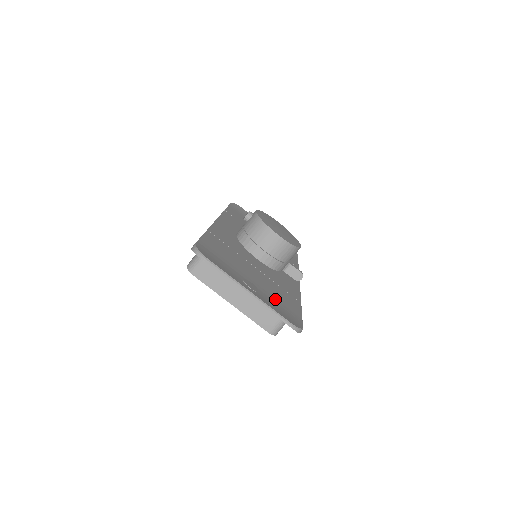
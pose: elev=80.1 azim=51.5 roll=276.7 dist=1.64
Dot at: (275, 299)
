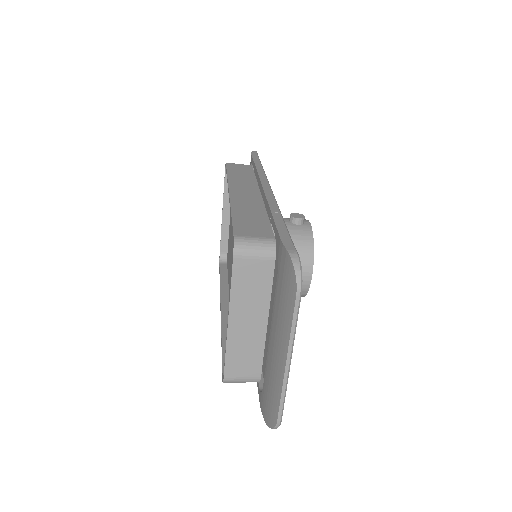
Dot at: occluded
